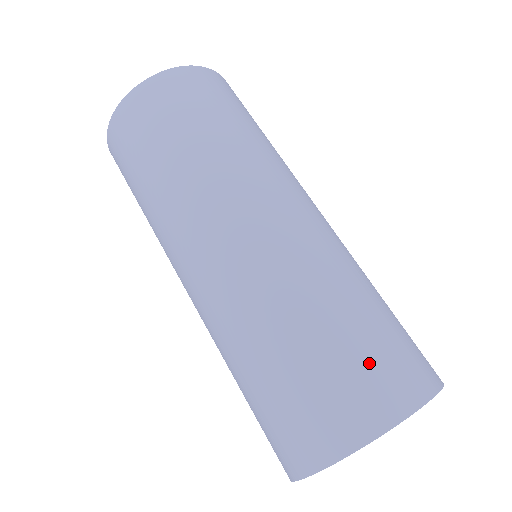
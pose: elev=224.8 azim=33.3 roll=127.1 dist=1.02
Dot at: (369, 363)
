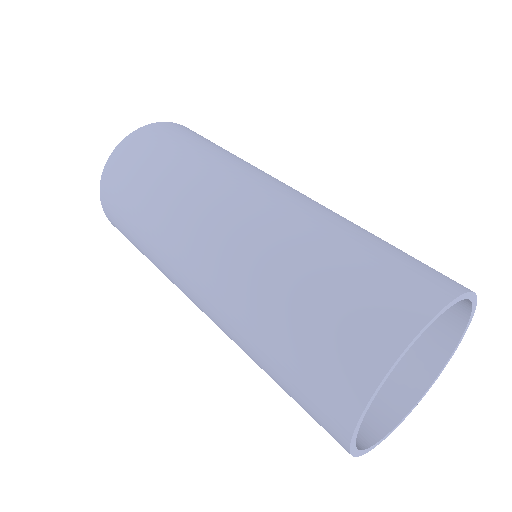
Dot at: (413, 260)
